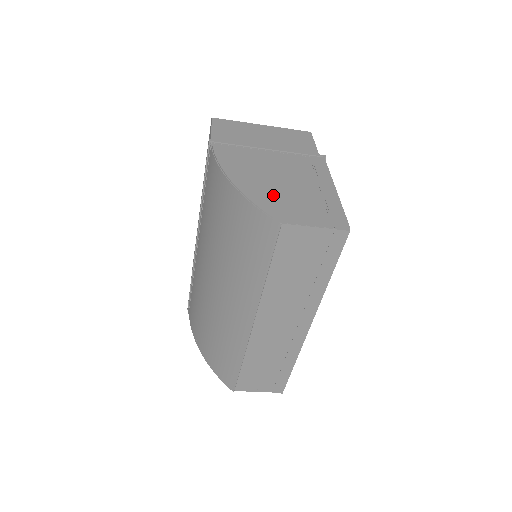
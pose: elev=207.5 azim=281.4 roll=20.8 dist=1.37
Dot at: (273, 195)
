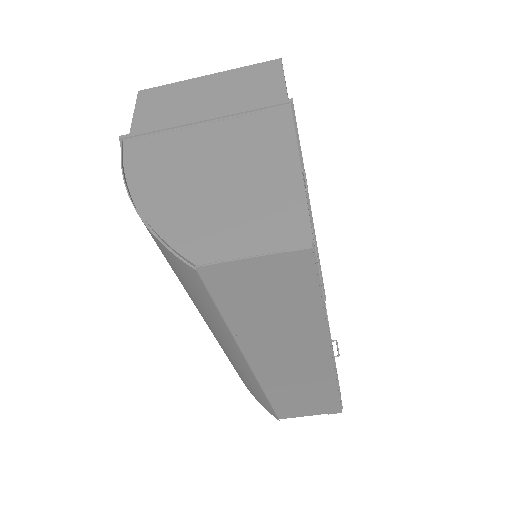
Dot at: (194, 211)
